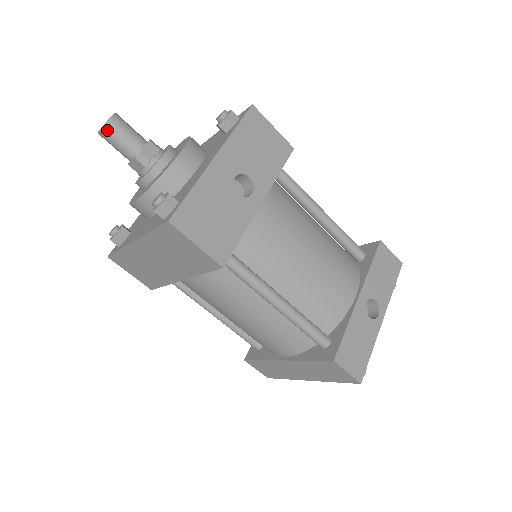
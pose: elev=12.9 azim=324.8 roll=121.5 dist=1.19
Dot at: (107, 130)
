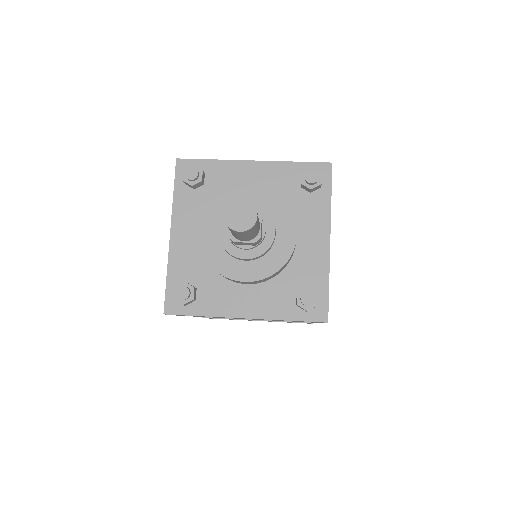
Dot at: (251, 230)
